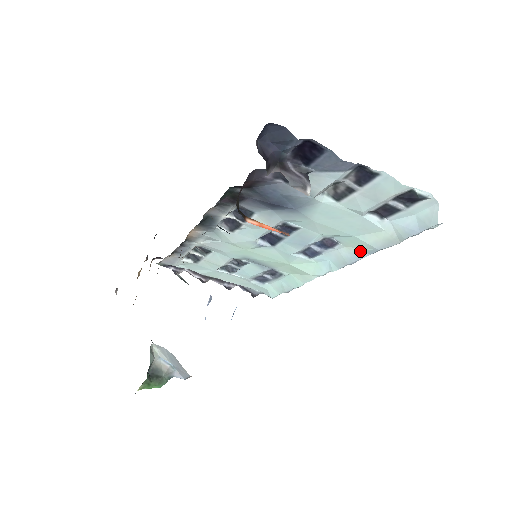
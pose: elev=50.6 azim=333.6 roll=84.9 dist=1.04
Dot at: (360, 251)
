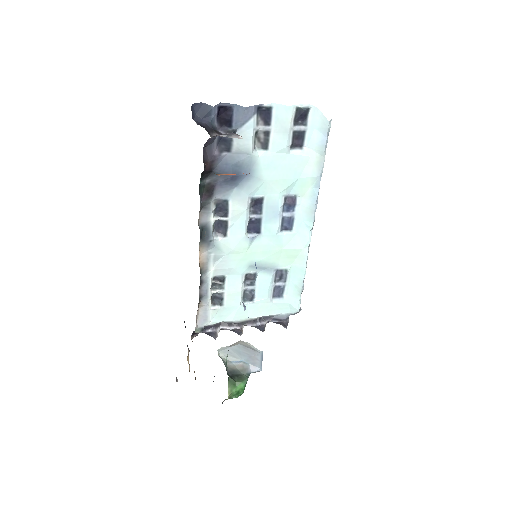
Dot at: (312, 190)
